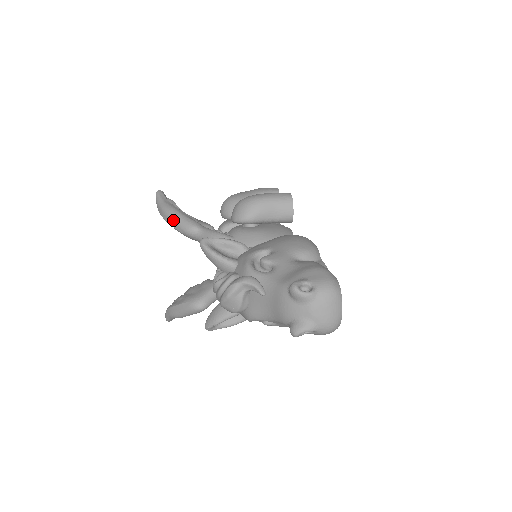
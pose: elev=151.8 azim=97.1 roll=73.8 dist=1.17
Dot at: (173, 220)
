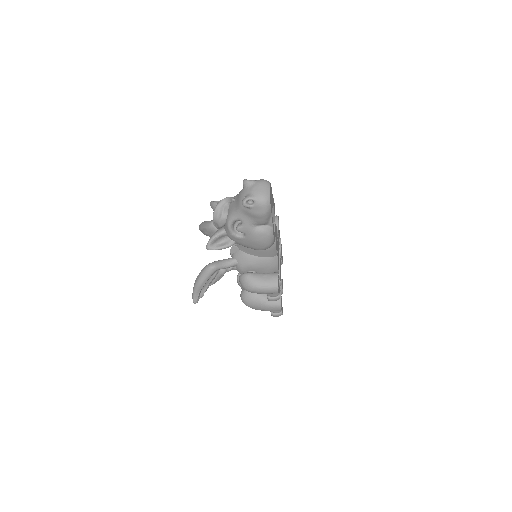
Dot at: (204, 224)
